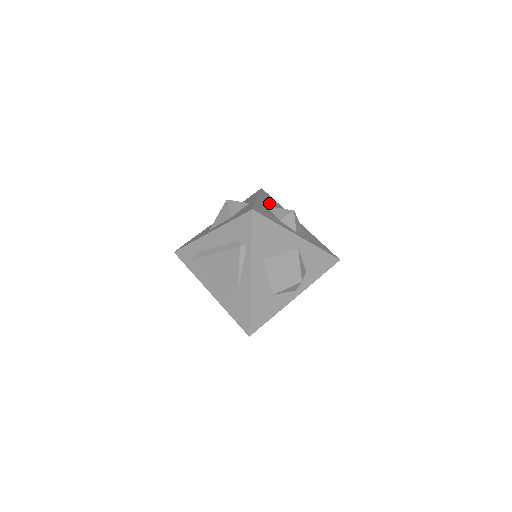
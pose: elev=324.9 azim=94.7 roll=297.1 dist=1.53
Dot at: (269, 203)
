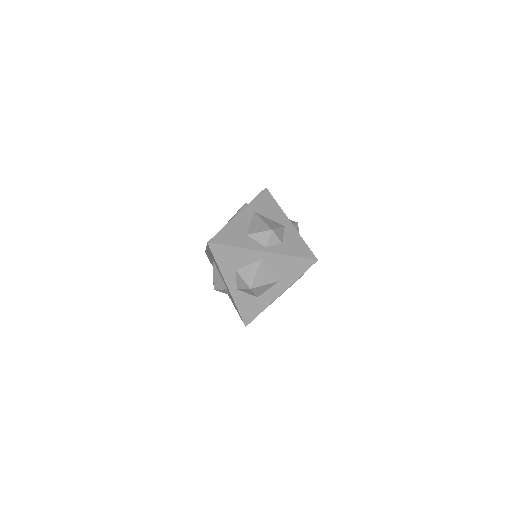
Dot at: occluded
